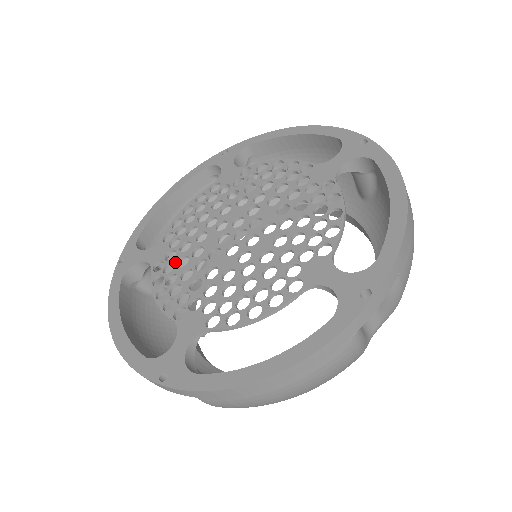
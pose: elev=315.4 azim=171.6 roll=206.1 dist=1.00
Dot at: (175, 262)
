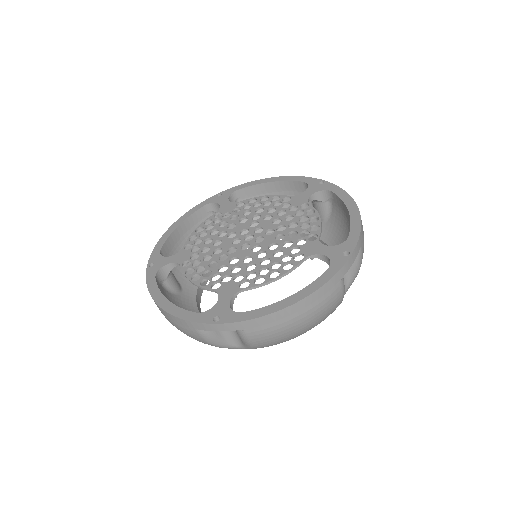
Dot at: (222, 221)
